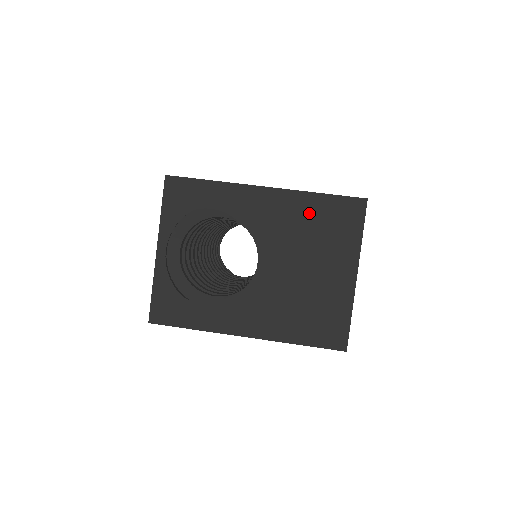
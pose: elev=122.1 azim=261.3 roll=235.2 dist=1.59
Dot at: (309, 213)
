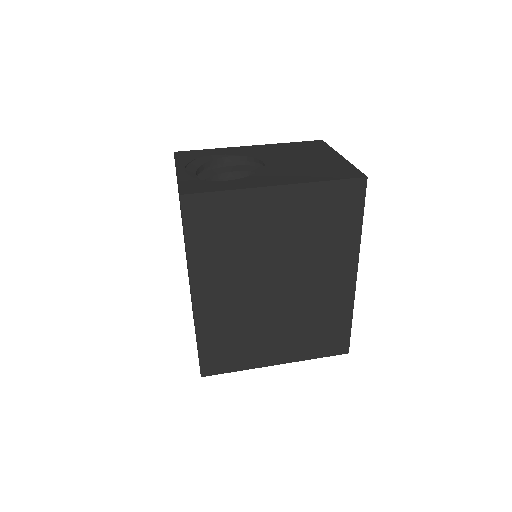
Dot at: (288, 147)
